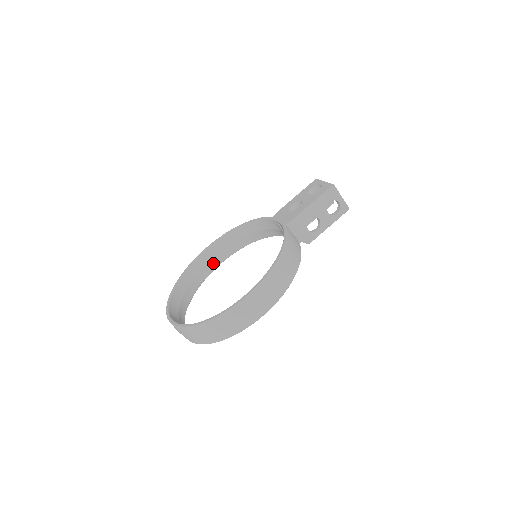
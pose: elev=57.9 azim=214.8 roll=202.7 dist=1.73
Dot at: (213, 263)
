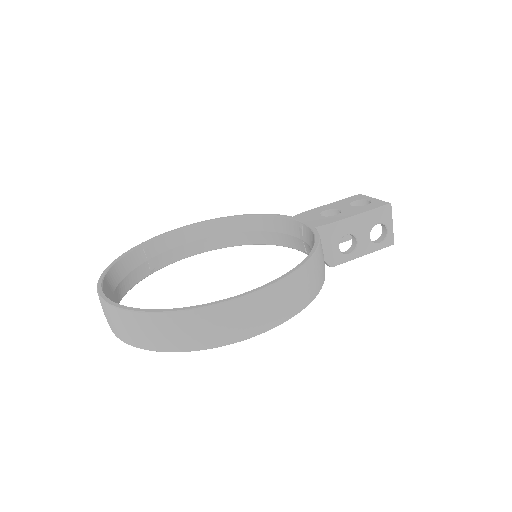
Dot at: (181, 251)
